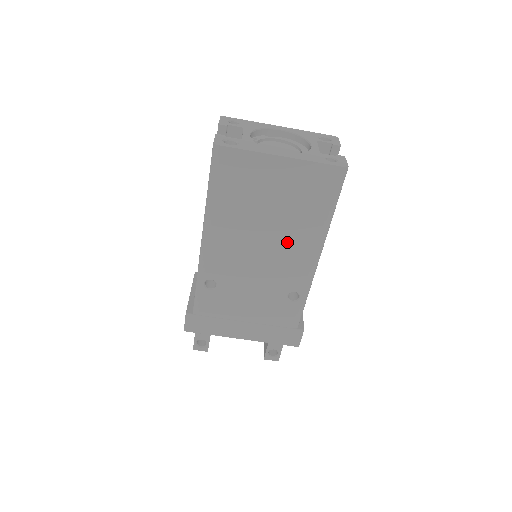
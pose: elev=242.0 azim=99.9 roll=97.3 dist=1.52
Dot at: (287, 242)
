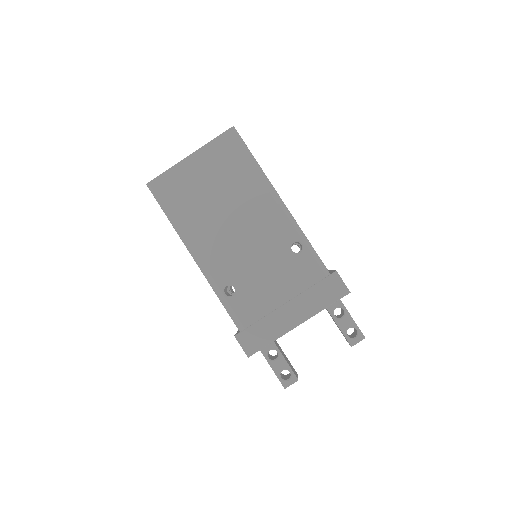
Dot at: (247, 207)
